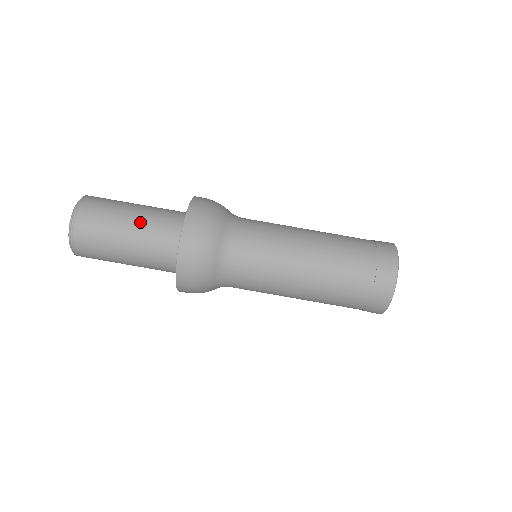
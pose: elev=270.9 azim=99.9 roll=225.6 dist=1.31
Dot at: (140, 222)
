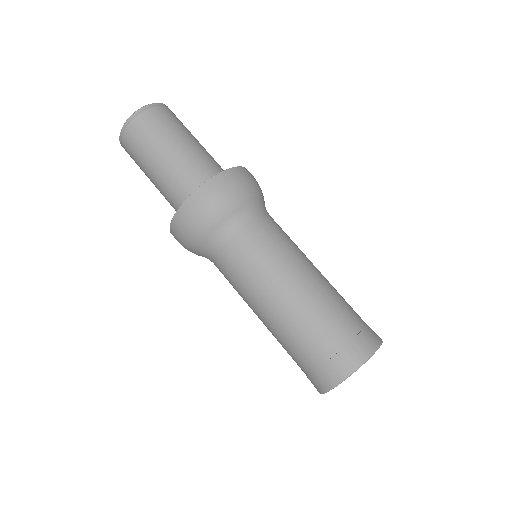
Dot at: occluded
